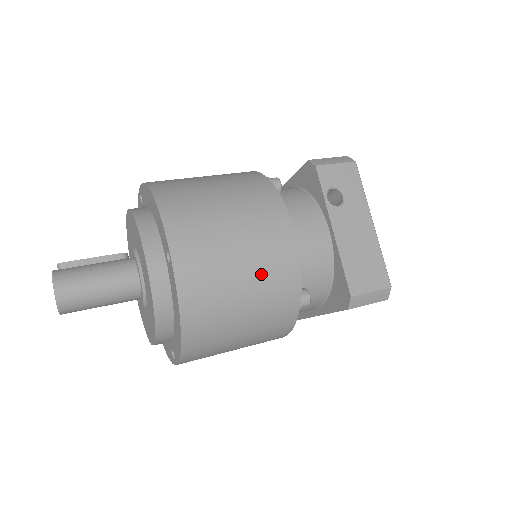
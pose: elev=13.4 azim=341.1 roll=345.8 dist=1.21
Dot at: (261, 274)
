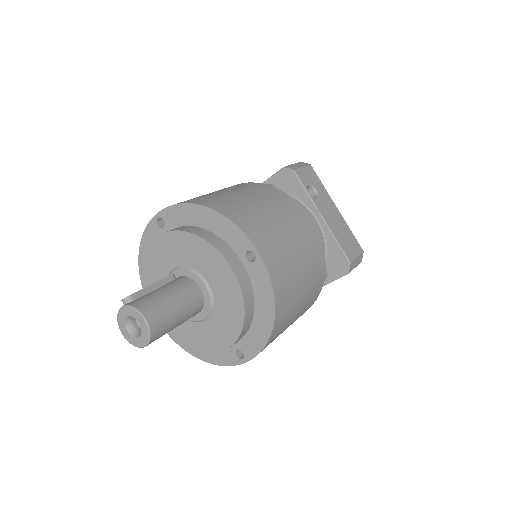
Dot at: (307, 256)
